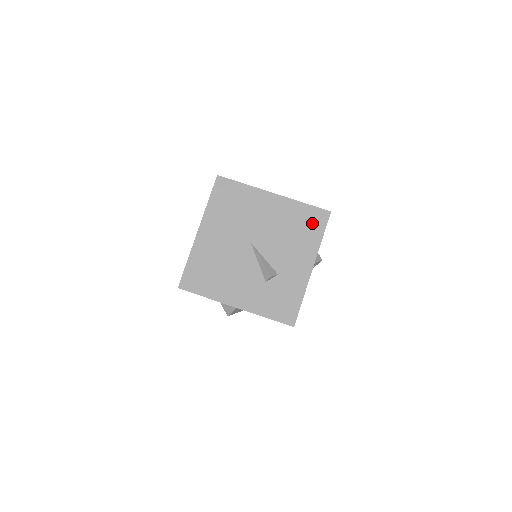
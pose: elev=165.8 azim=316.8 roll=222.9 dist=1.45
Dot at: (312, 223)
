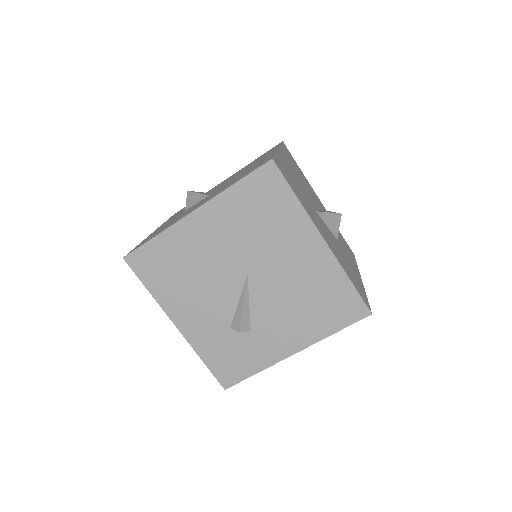
Dot at: (338, 309)
